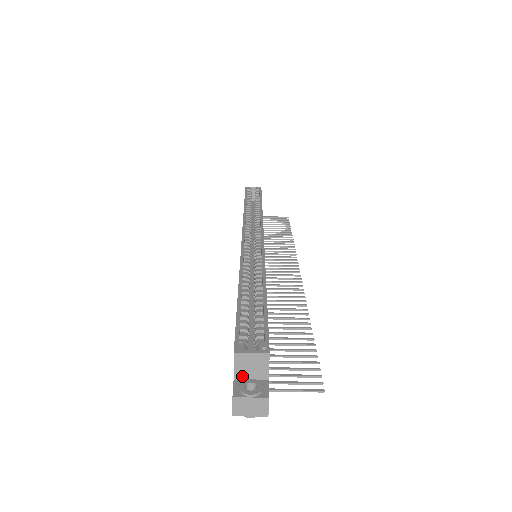
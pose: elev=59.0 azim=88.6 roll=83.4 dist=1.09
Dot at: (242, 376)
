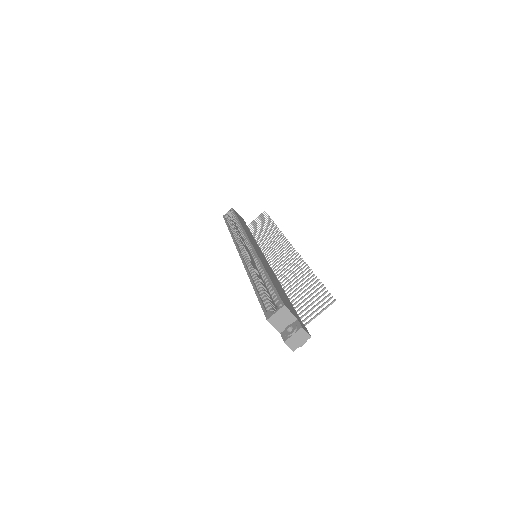
Dot at: (282, 328)
